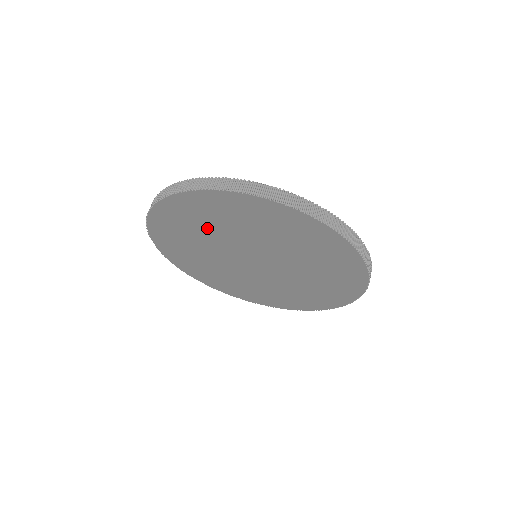
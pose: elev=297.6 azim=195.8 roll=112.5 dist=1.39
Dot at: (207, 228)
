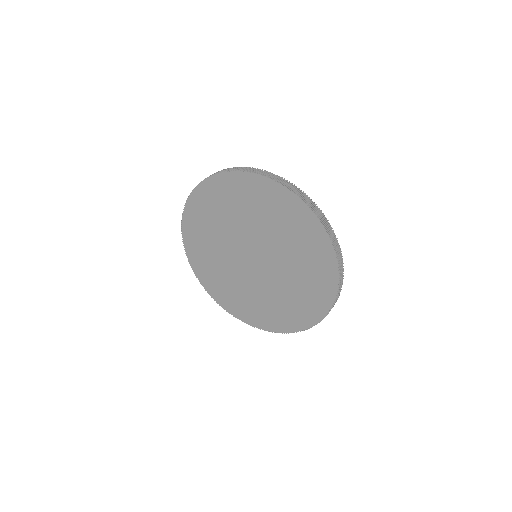
Dot at: (245, 211)
